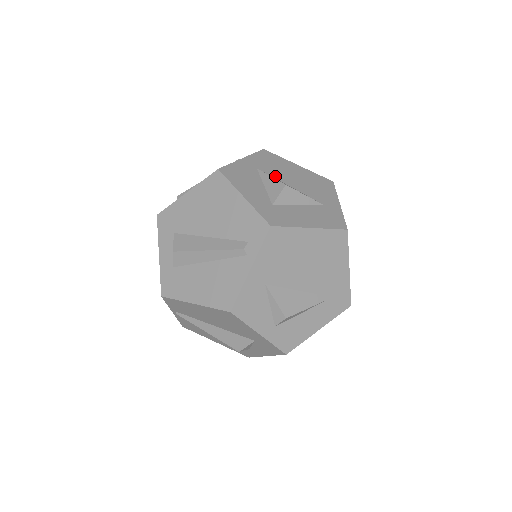
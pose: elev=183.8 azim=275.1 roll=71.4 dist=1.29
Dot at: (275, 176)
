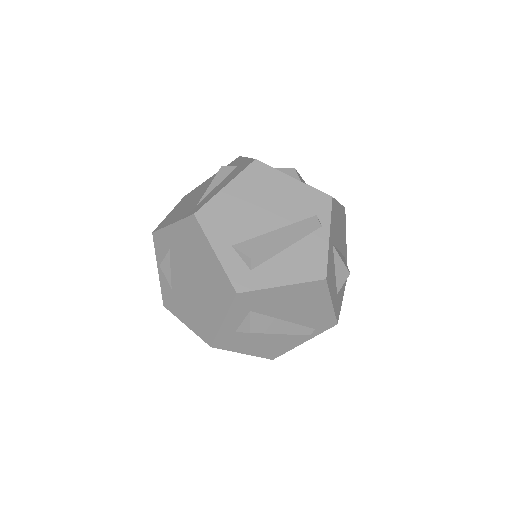
Dot at: (336, 244)
